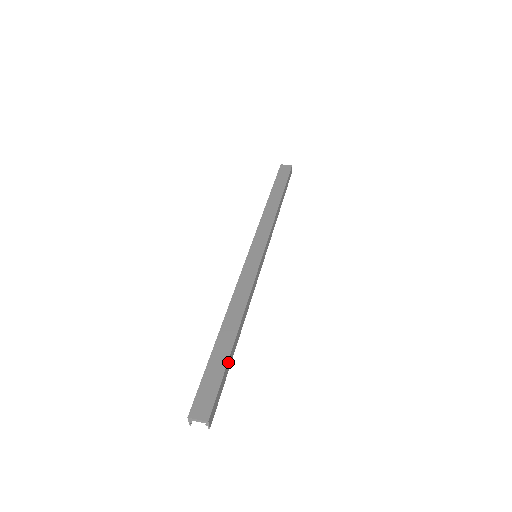
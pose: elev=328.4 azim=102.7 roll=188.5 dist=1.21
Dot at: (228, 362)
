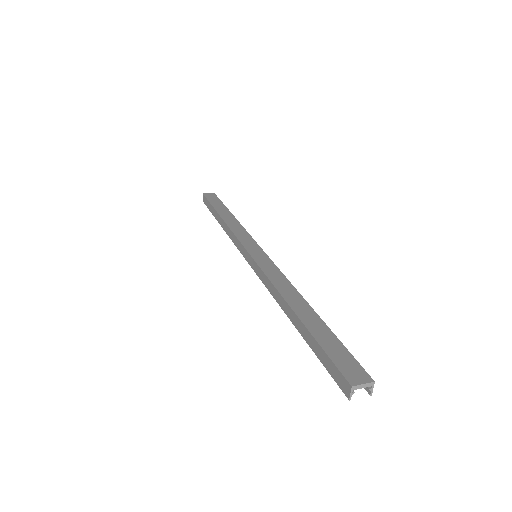
Dot at: (331, 333)
